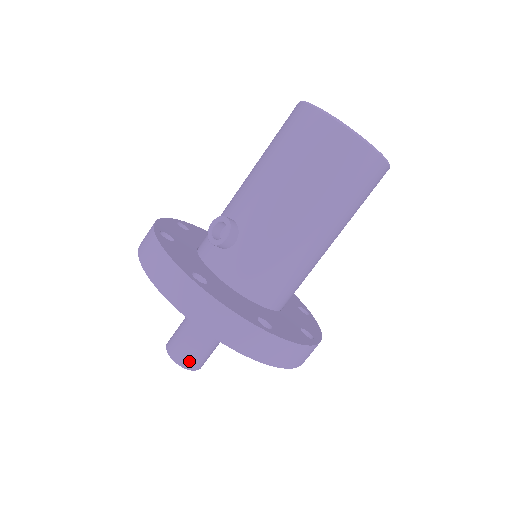
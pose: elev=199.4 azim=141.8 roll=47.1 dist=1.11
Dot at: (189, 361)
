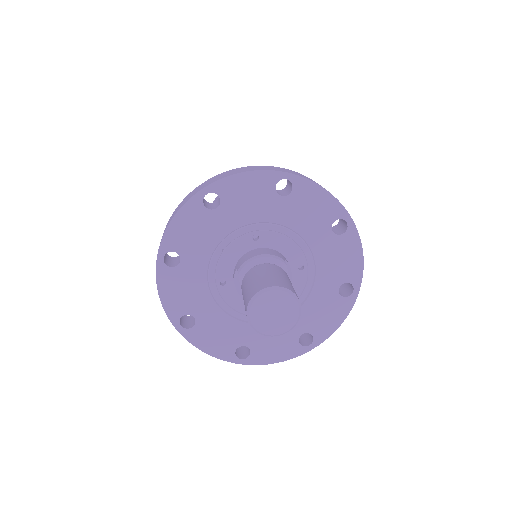
Dot at: (293, 291)
